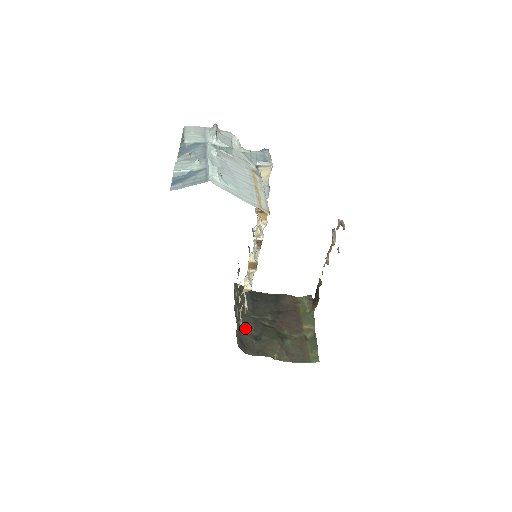
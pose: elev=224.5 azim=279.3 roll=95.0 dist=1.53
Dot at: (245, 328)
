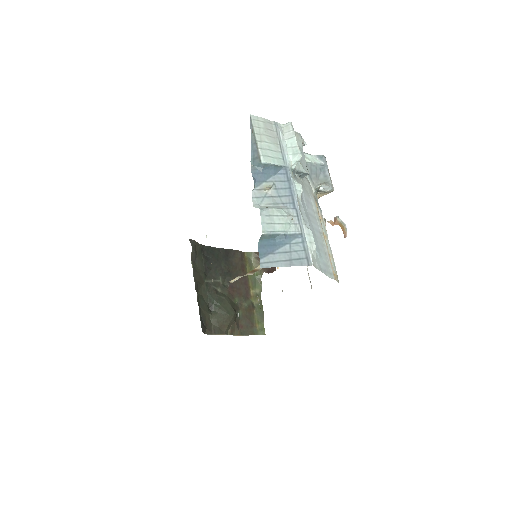
Dot at: (202, 301)
